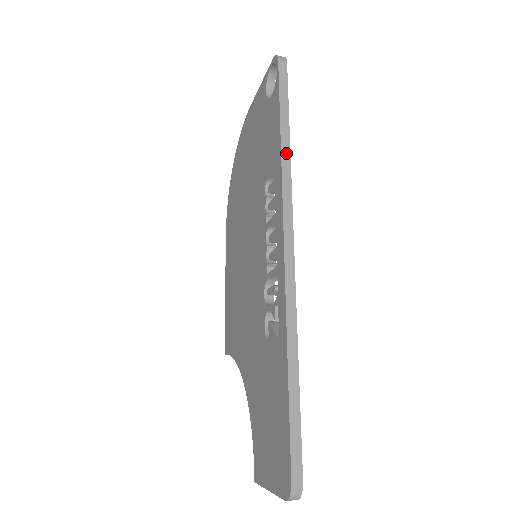
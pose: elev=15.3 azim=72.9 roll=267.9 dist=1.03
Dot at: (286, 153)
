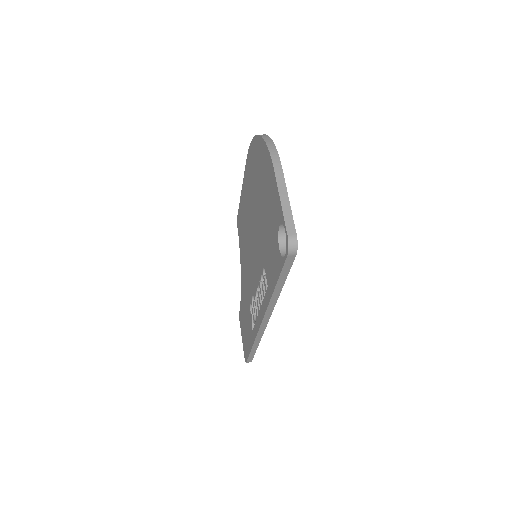
Dot at: (275, 298)
